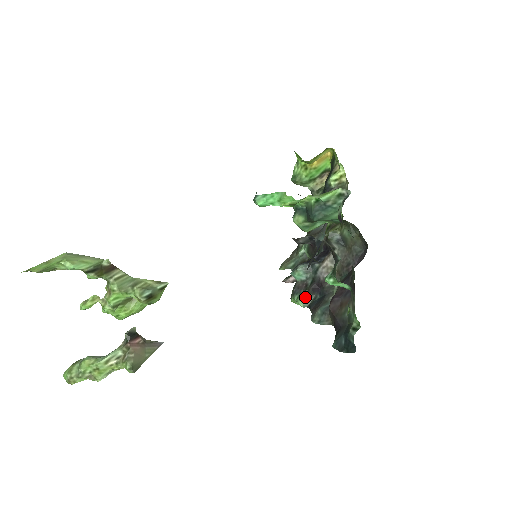
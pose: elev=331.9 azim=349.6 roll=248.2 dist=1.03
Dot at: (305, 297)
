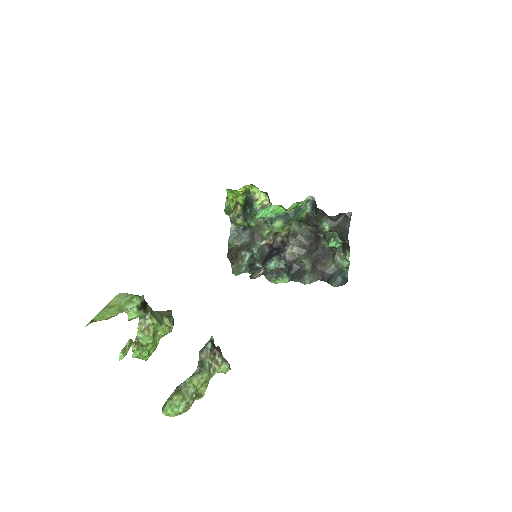
Dot at: (287, 275)
